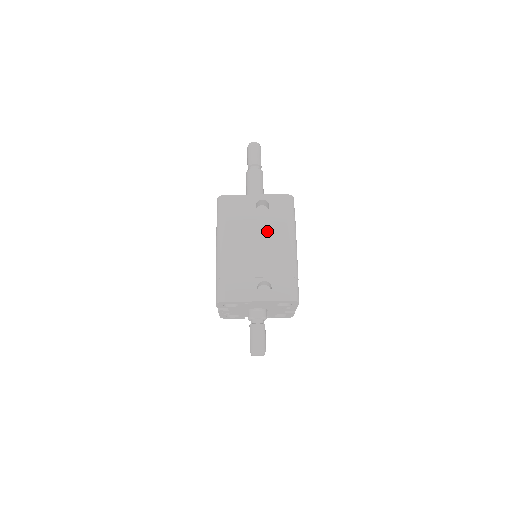
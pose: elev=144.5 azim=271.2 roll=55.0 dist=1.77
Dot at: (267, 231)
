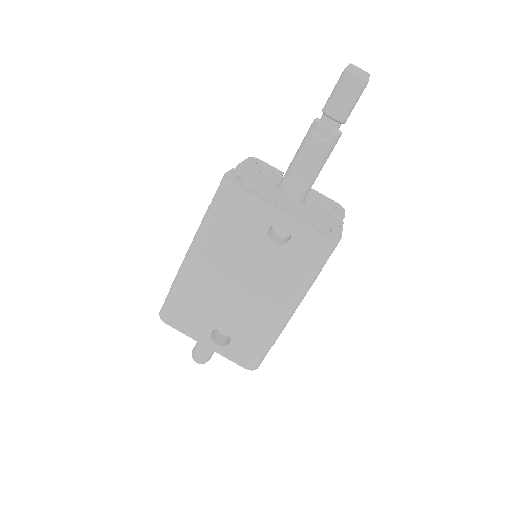
Dot at: (264, 274)
